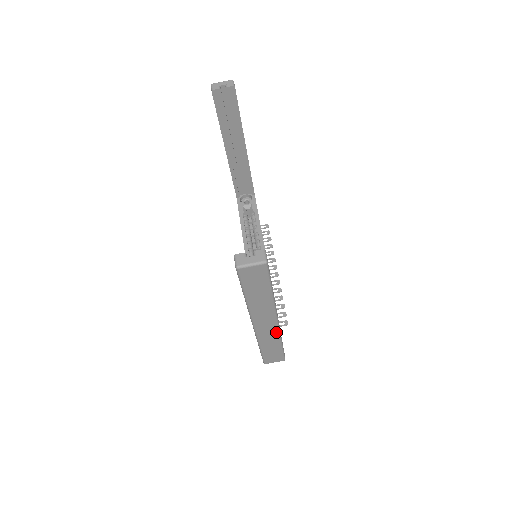
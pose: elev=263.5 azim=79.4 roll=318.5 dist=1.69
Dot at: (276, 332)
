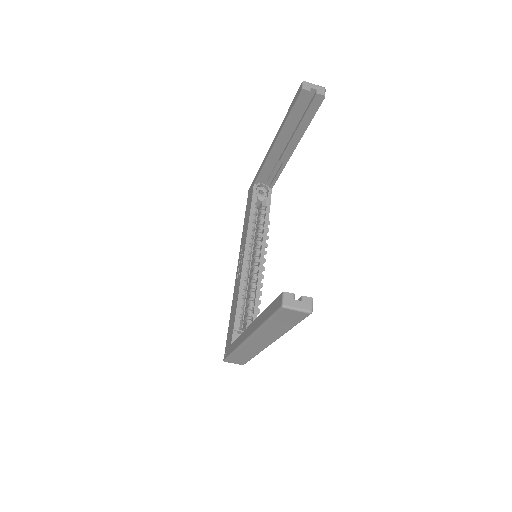
Dot at: (260, 349)
